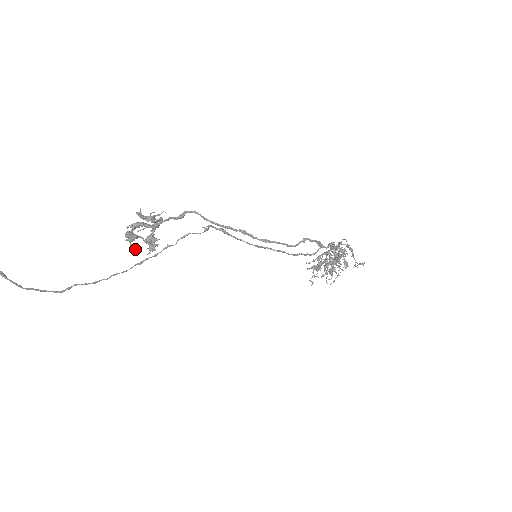
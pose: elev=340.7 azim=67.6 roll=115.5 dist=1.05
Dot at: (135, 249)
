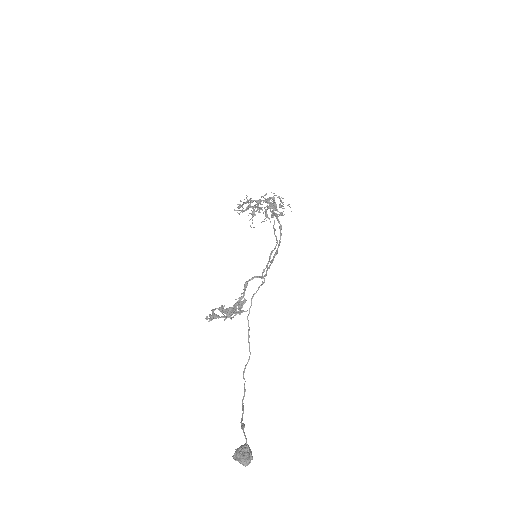
Dot at: (206, 317)
